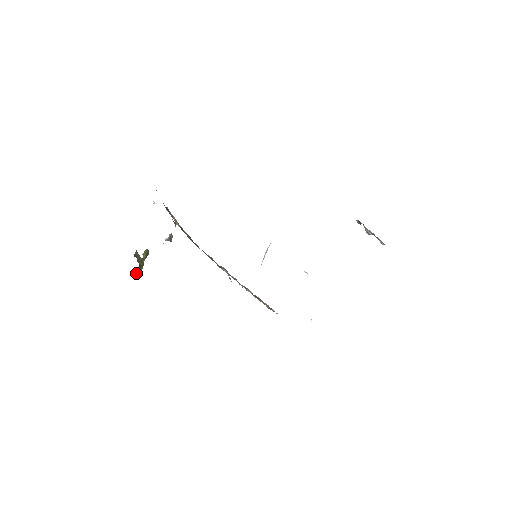
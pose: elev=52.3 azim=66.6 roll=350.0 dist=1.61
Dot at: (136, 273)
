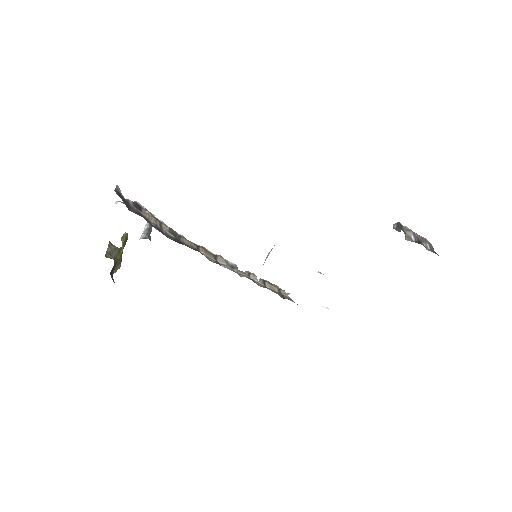
Dot at: (113, 269)
